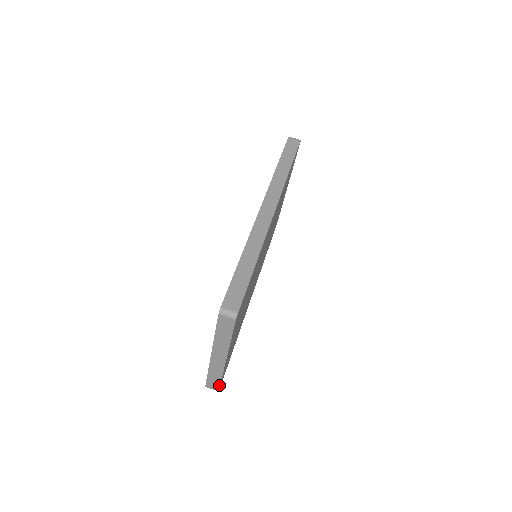
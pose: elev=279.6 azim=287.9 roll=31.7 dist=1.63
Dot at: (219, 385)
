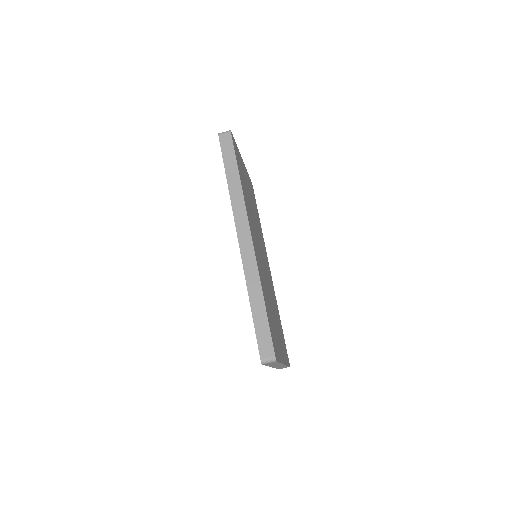
Dot at: occluded
